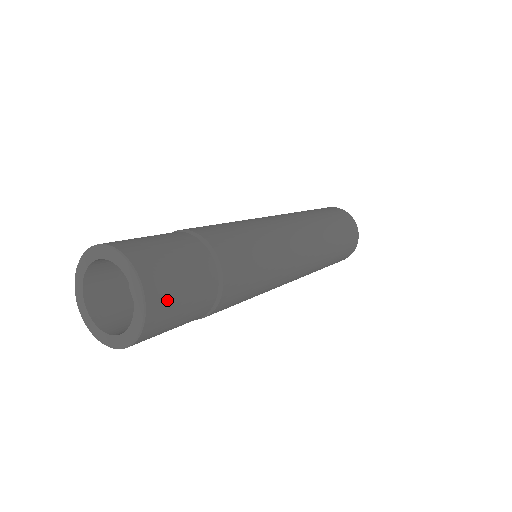
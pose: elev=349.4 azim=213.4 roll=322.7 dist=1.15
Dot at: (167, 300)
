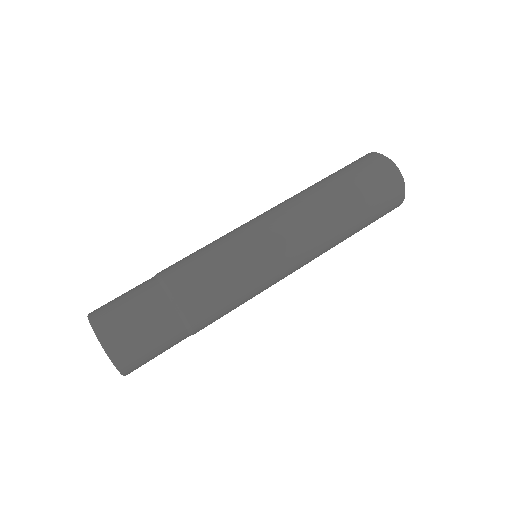
Dot at: occluded
